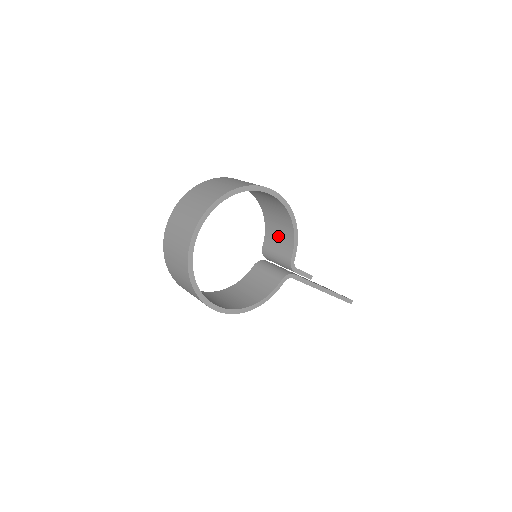
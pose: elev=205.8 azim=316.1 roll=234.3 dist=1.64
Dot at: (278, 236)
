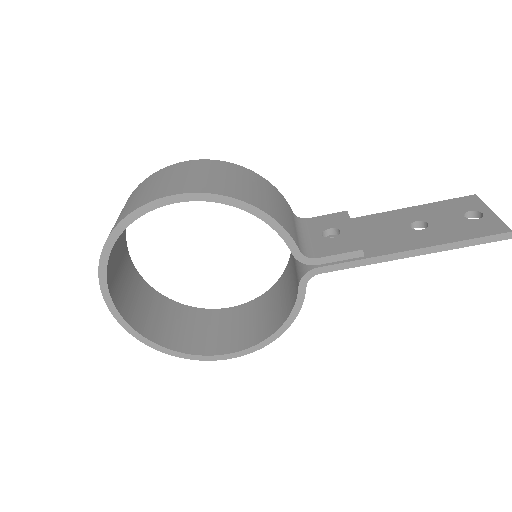
Dot at: occluded
